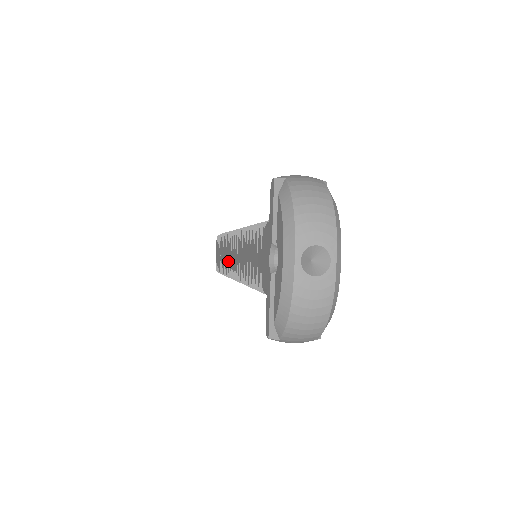
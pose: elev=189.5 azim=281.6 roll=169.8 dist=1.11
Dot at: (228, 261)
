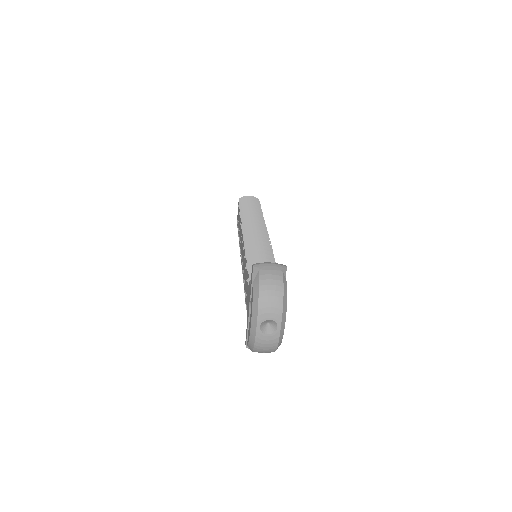
Dot at: (240, 243)
